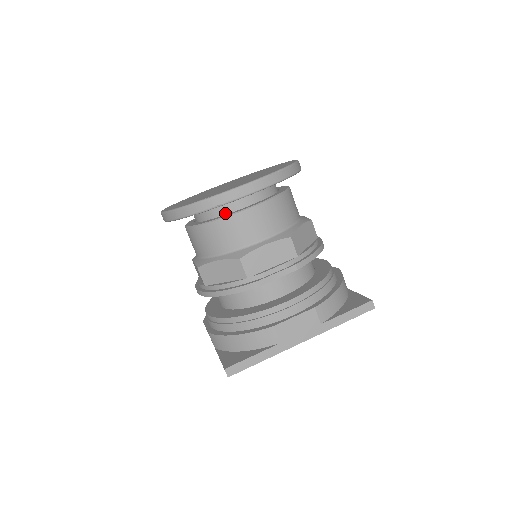
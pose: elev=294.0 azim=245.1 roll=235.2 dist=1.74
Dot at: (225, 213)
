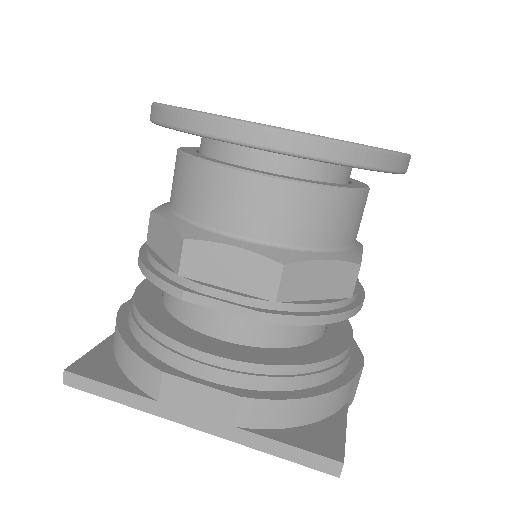
Dot at: (223, 158)
